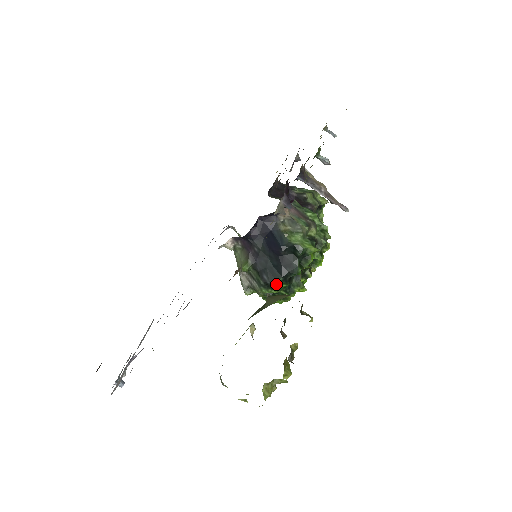
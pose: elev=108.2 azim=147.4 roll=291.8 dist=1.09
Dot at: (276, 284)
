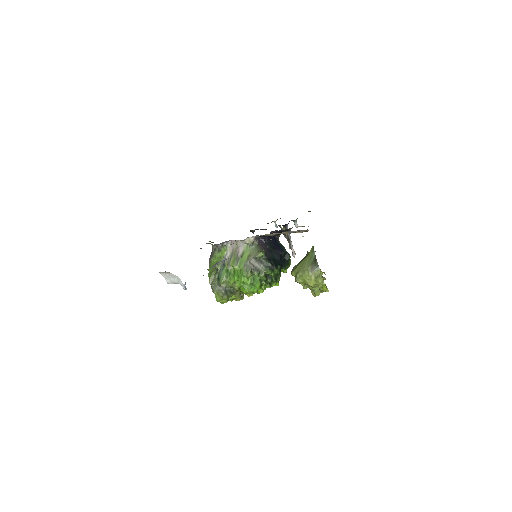
Dot at: (277, 268)
